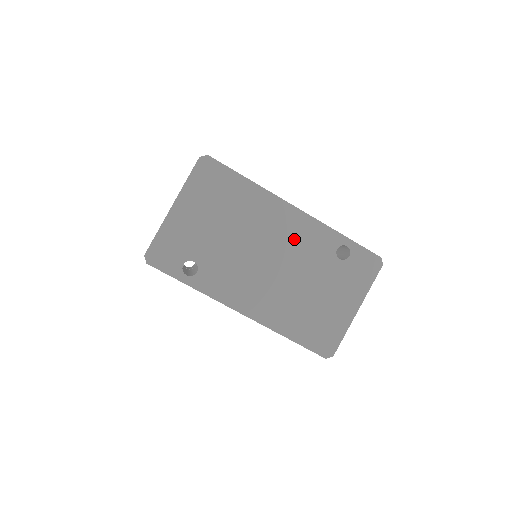
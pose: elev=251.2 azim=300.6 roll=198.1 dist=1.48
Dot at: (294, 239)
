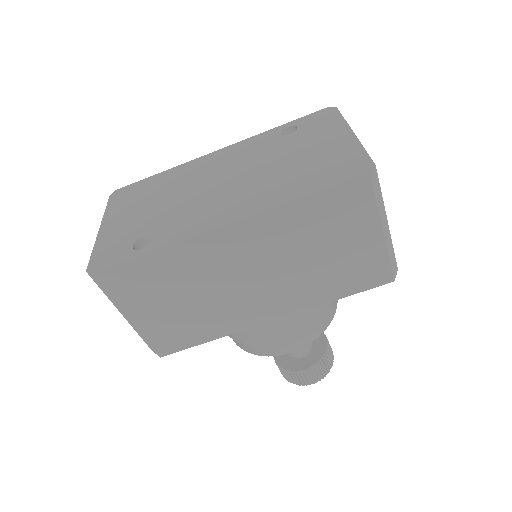
Dot at: (233, 160)
